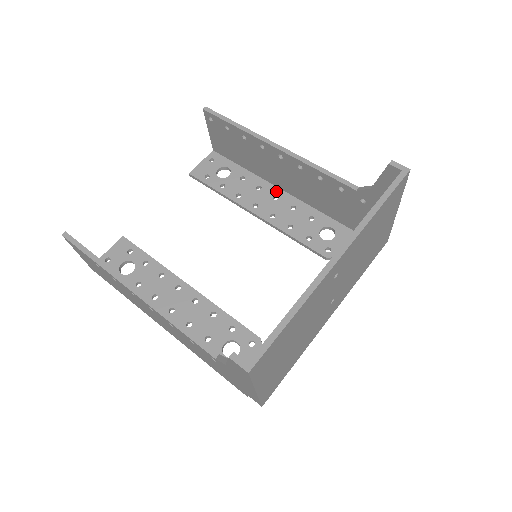
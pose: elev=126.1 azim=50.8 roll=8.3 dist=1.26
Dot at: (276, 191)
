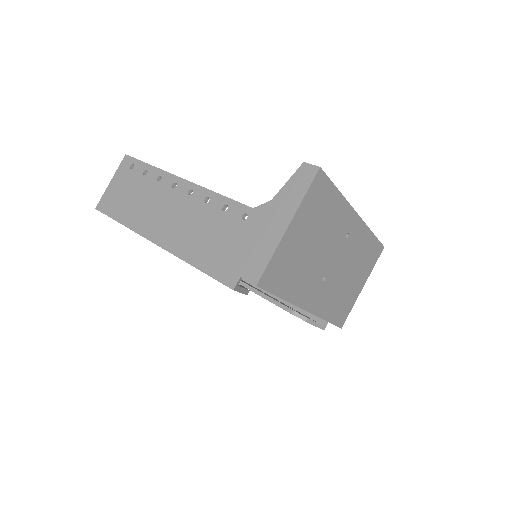
Dot at: (251, 285)
